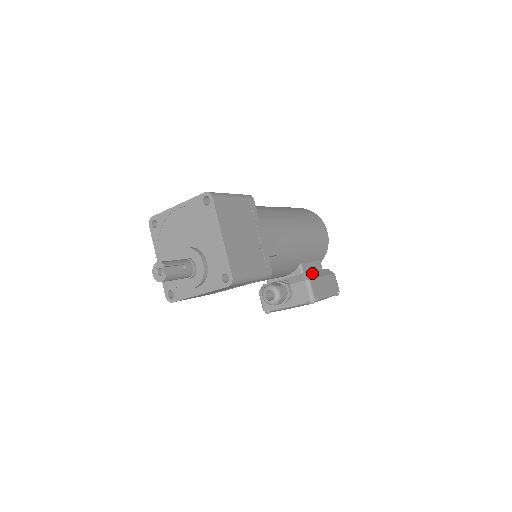
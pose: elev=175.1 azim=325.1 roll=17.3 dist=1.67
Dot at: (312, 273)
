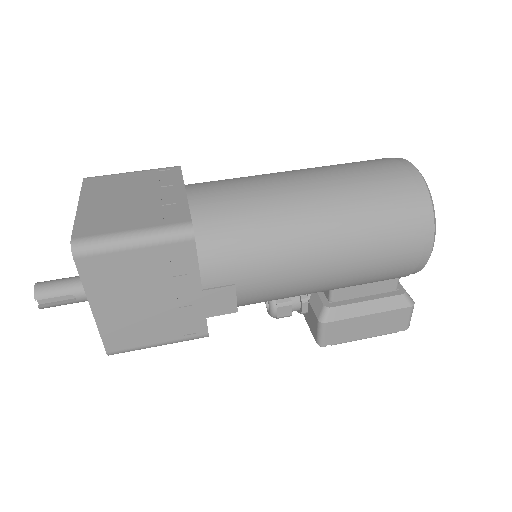
Dot at: (346, 307)
